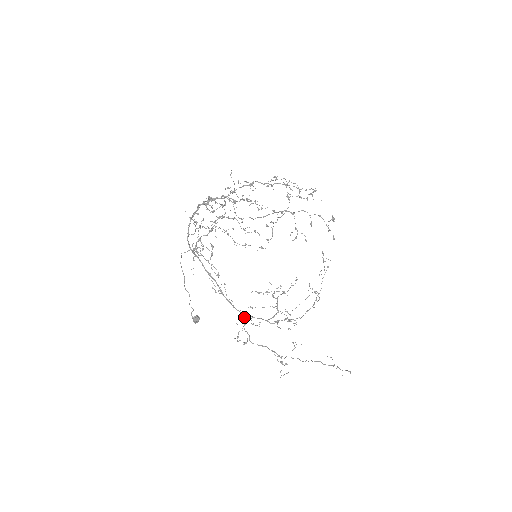
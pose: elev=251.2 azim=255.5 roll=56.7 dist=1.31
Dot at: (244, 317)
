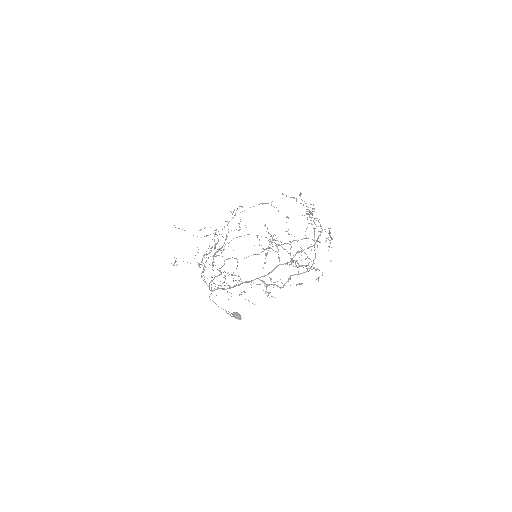
Dot at: occluded
